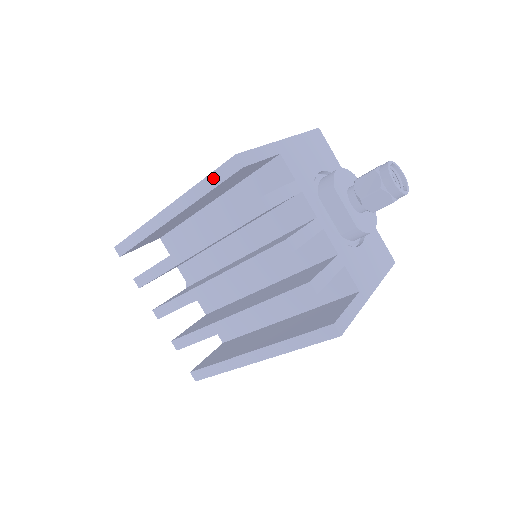
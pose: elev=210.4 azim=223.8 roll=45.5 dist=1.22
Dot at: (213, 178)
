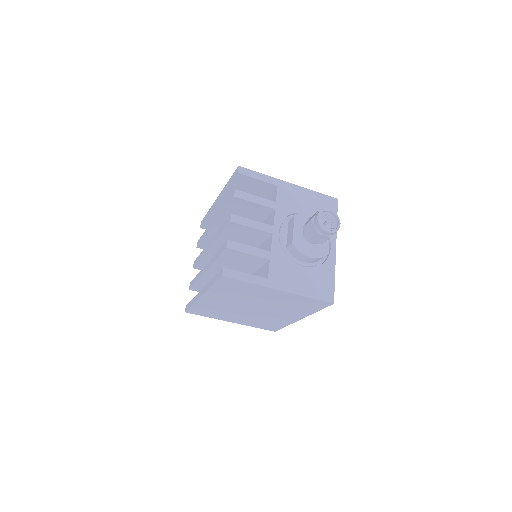
Dot at: (231, 179)
